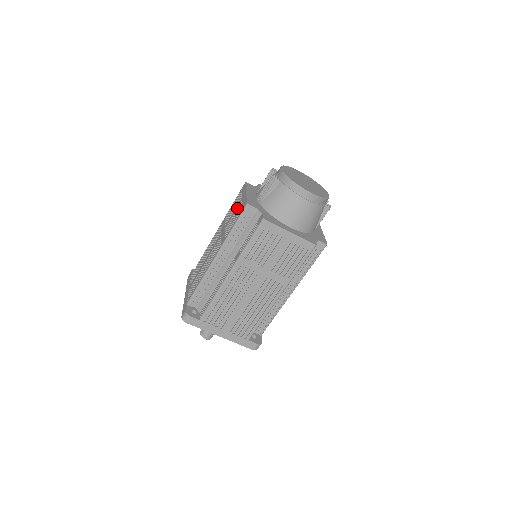
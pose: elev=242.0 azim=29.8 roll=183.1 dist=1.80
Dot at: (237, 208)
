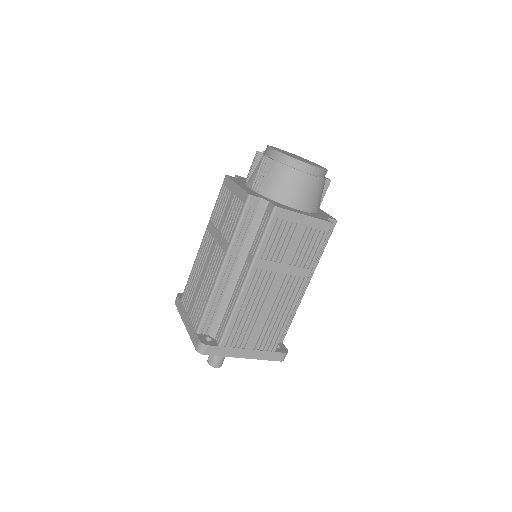
Dot at: (230, 205)
